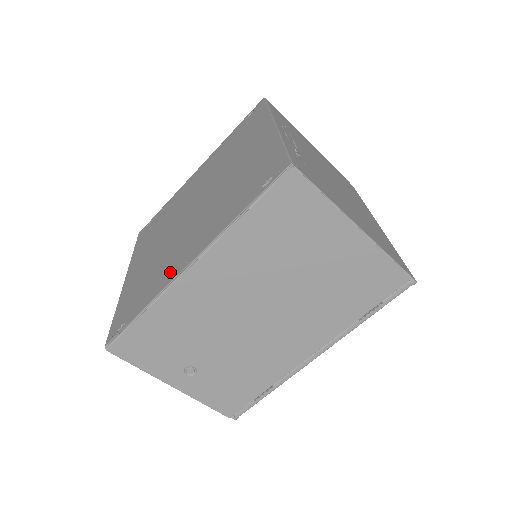
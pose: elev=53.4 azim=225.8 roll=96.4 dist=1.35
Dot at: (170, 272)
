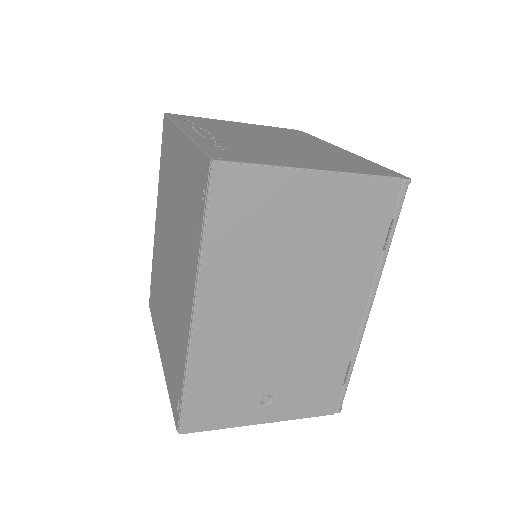
Dot at: (183, 330)
